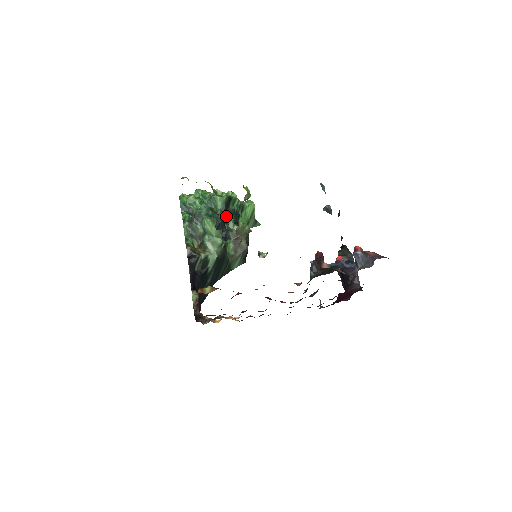
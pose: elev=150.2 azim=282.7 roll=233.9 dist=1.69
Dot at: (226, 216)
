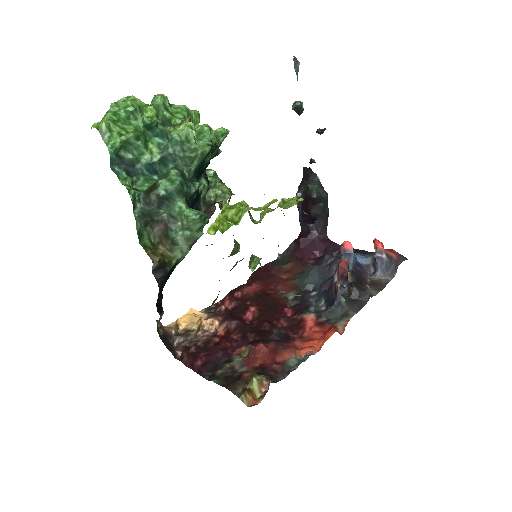
Dot at: (198, 175)
